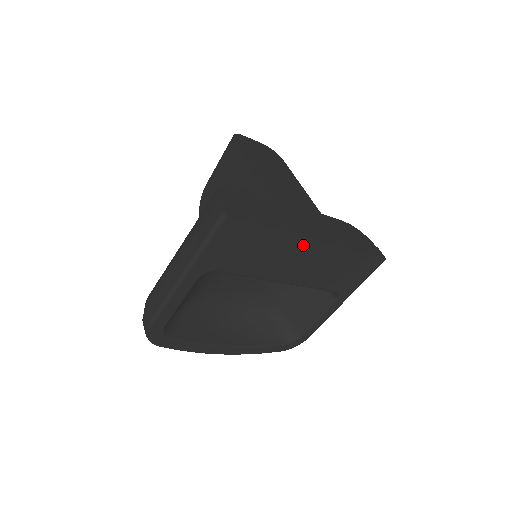
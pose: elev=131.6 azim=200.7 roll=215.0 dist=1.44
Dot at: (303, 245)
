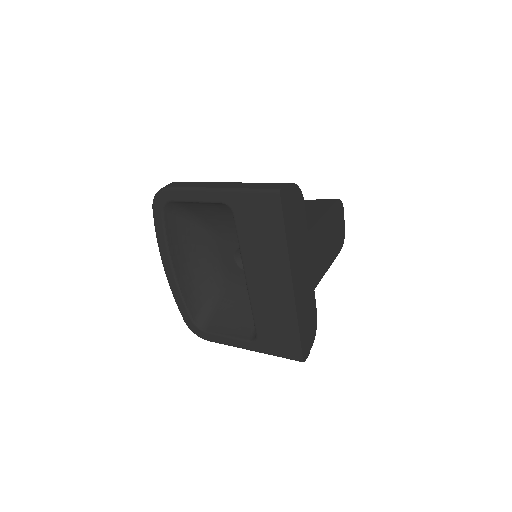
Dot at: (284, 274)
